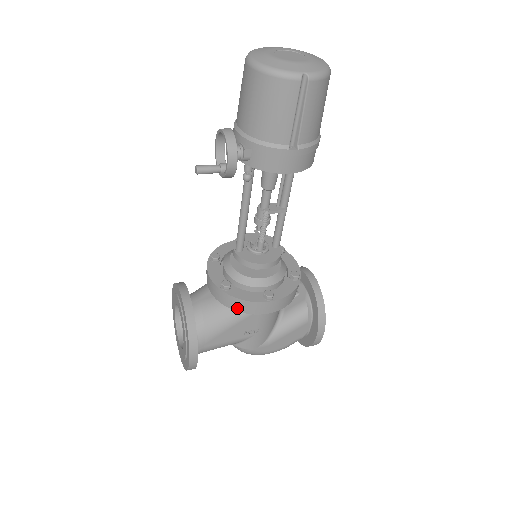
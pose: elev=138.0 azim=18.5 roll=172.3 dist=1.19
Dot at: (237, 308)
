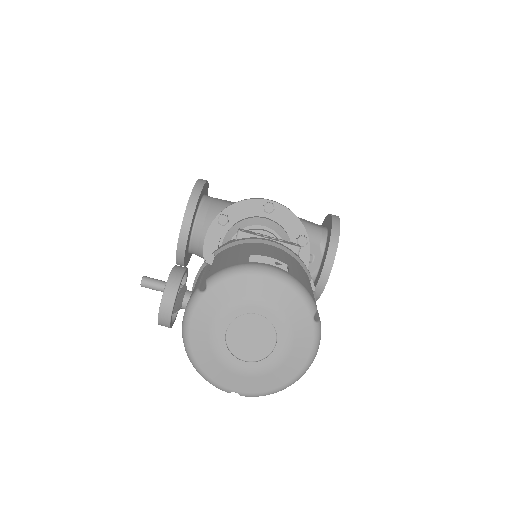
Dot at: occluded
